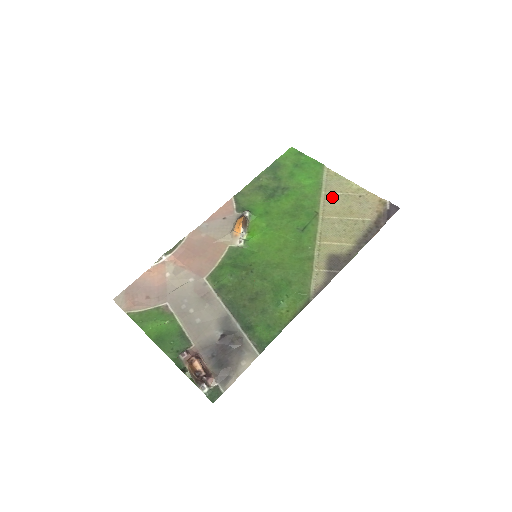
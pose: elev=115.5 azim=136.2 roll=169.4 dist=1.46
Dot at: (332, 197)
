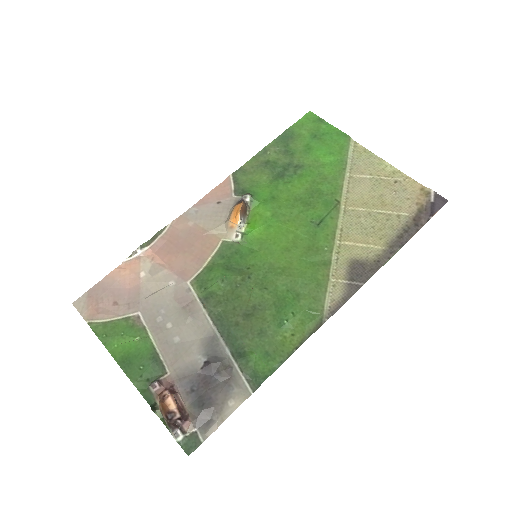
Dot at: (359, 181)
